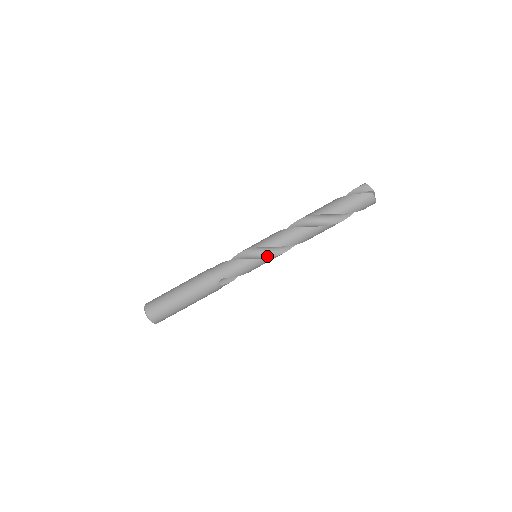
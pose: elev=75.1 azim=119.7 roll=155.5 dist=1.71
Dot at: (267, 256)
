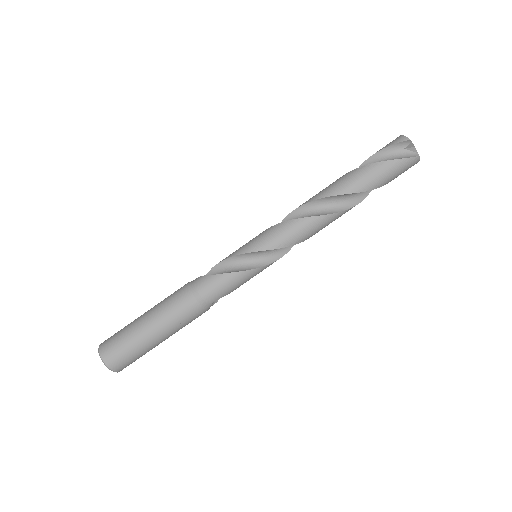
Dot at: (275, 257)
